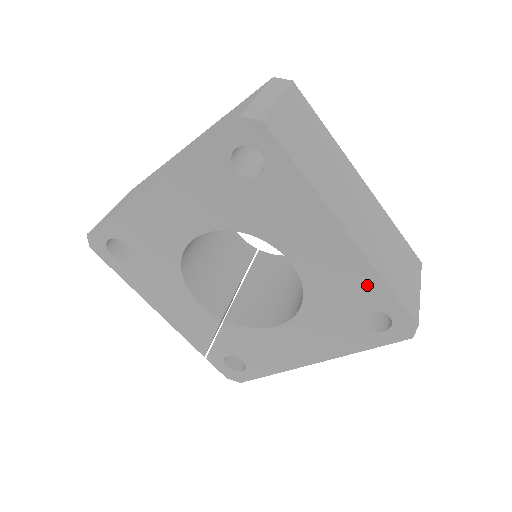
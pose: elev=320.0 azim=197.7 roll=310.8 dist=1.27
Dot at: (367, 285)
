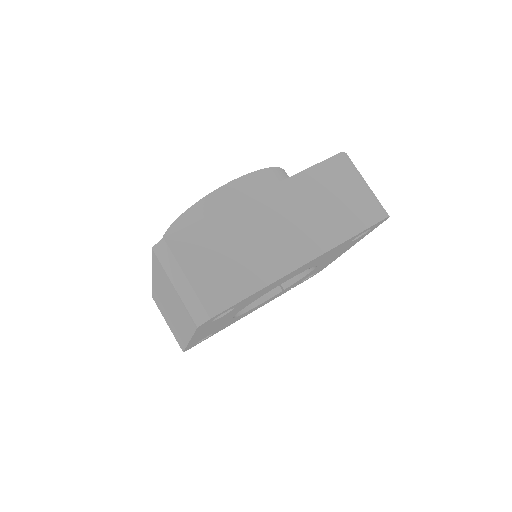
Dot at: occluded
